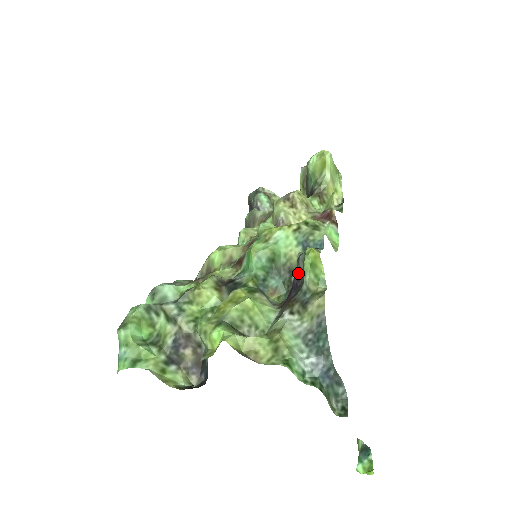
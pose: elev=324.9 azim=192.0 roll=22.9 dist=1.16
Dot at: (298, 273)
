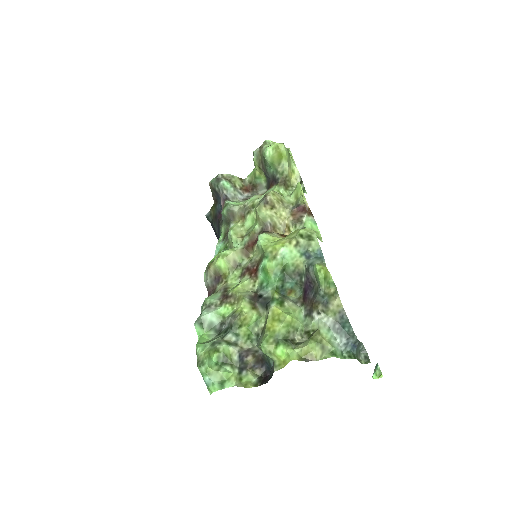
Dot at: (309, 278)
